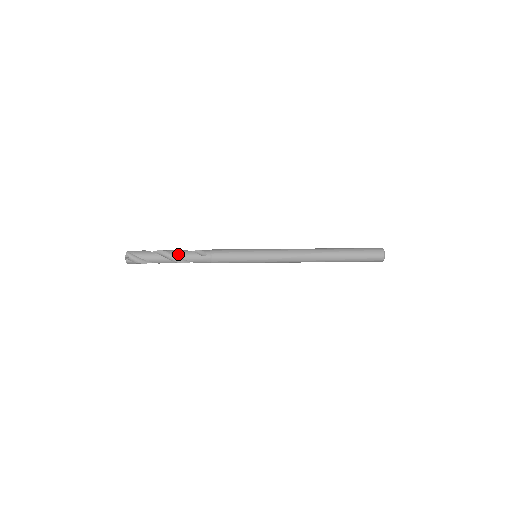
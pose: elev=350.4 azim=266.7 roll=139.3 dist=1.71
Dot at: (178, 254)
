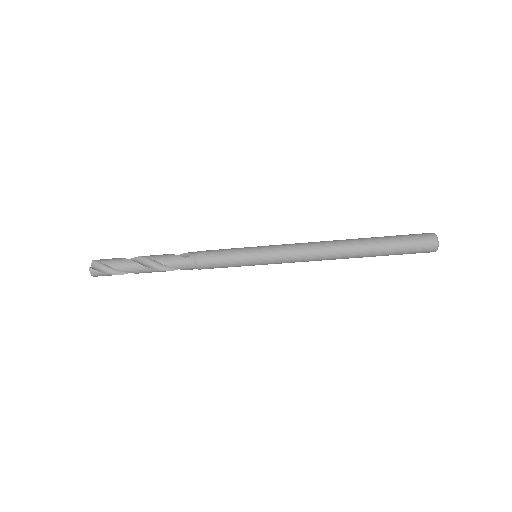
Dot at: (154, 257)
